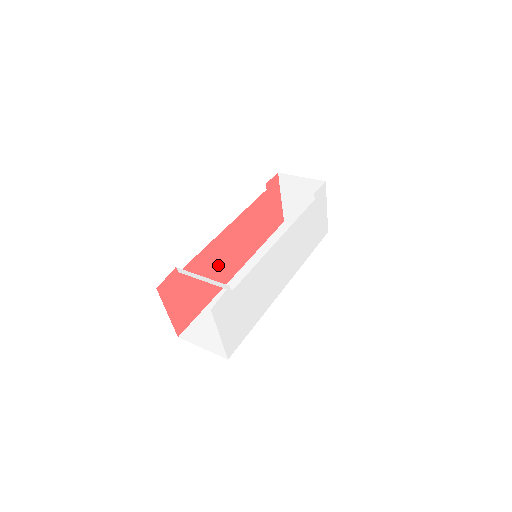
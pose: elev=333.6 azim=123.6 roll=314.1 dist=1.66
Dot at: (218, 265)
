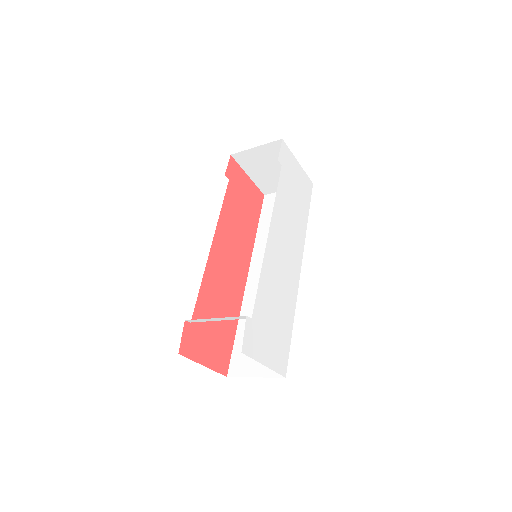
Dot at: (225, 285)
